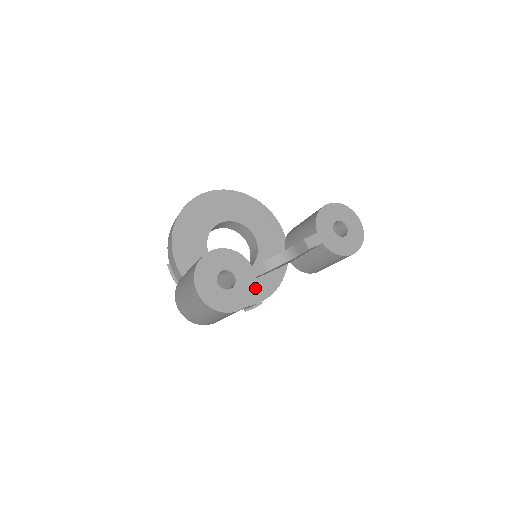
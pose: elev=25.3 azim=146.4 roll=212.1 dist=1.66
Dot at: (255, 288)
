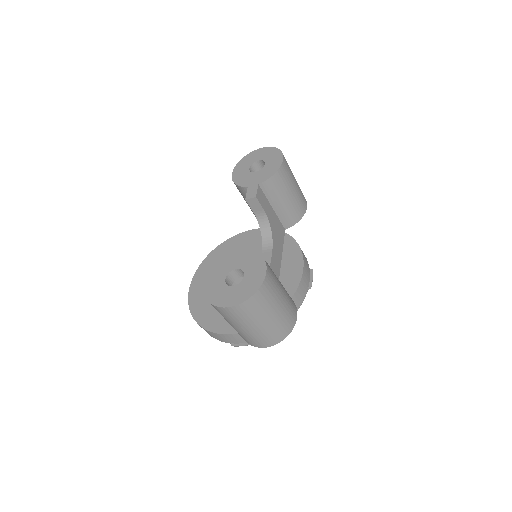
Dot at: (257, 254)
